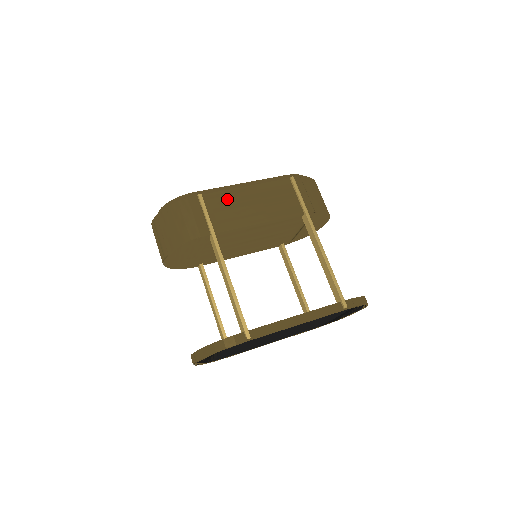
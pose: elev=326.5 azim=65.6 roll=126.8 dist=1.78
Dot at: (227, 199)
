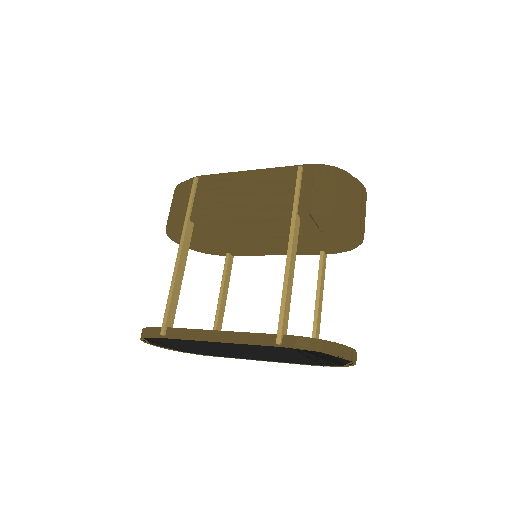
Dot at: (219, 185)
